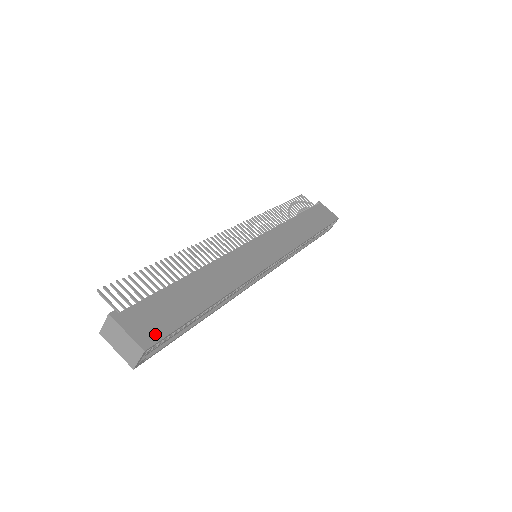
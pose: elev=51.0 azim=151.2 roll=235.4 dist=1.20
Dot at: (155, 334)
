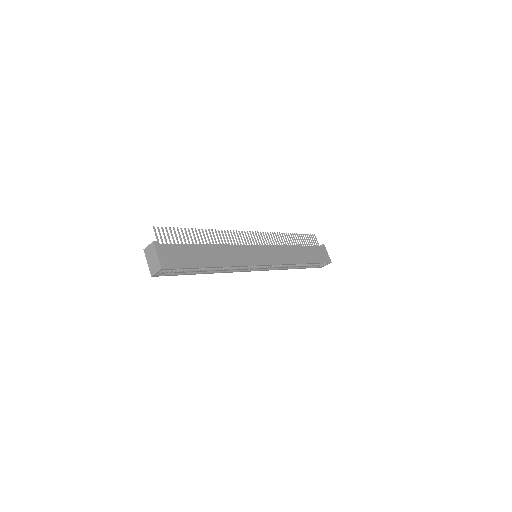
Dot at: (171, 264)
